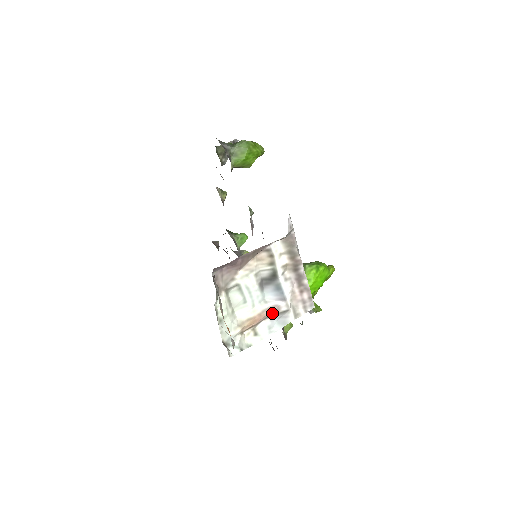
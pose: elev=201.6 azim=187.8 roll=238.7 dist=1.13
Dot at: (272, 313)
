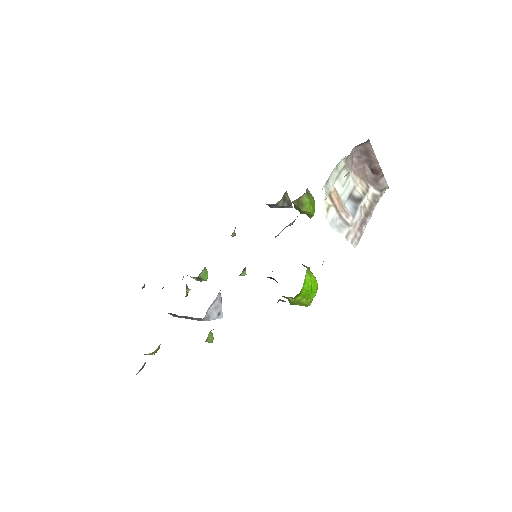
Dot at: (342, 214)
